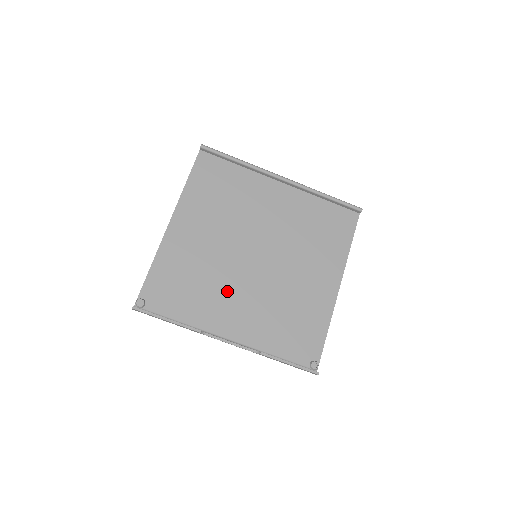
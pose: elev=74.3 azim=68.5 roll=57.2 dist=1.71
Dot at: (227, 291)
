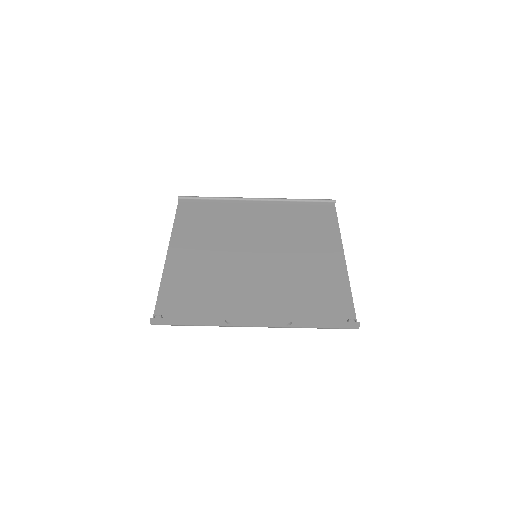
Dot at: (239, 287)
